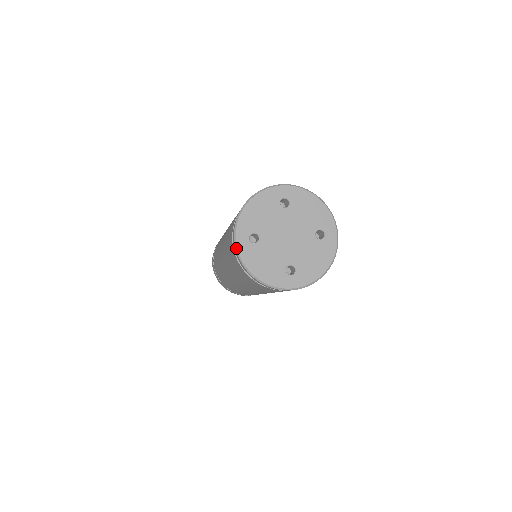
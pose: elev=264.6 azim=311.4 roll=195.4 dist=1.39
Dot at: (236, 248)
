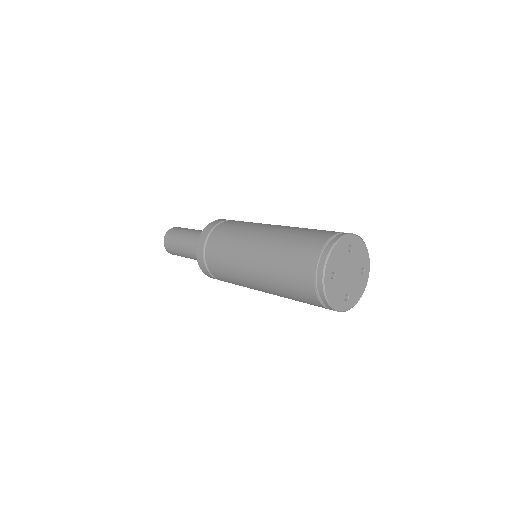
Dot at: (323, 283)
